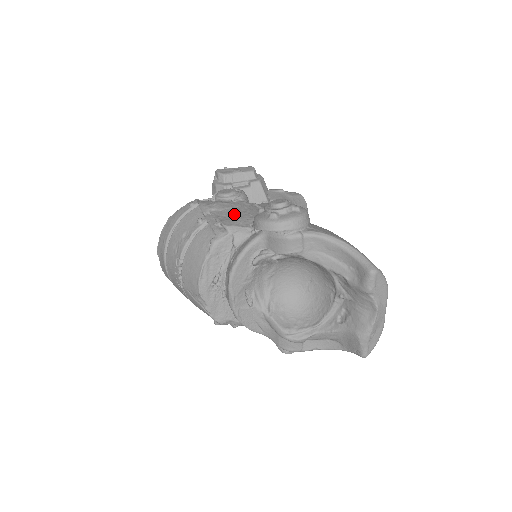
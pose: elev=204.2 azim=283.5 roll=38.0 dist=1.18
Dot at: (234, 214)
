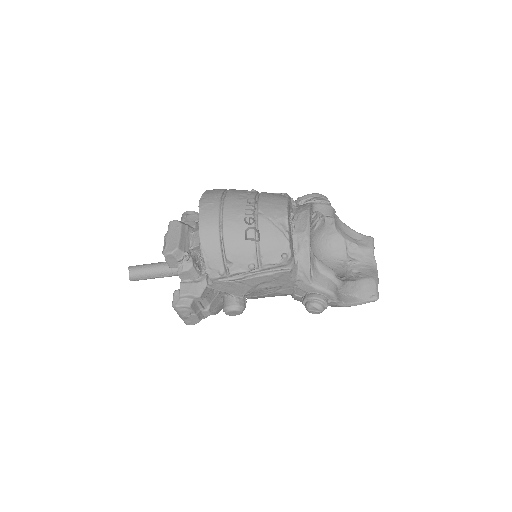
Dot at: occluded
